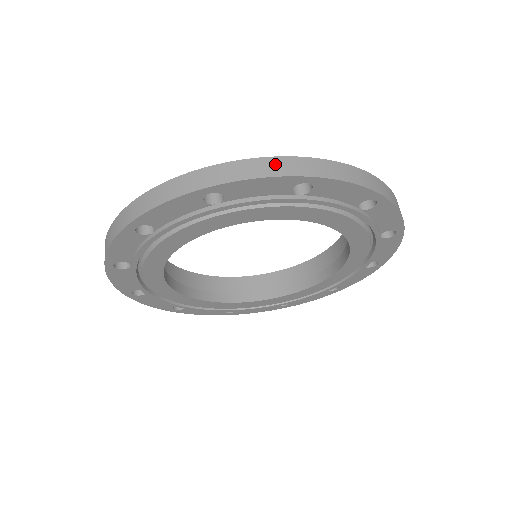
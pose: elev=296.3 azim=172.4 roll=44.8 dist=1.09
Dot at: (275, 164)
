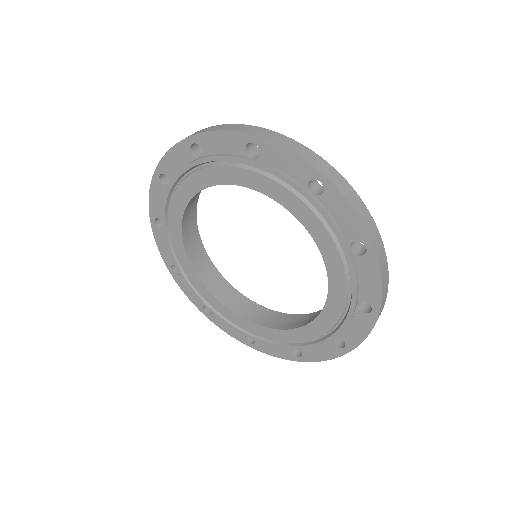
Dot at: (237, 126)
